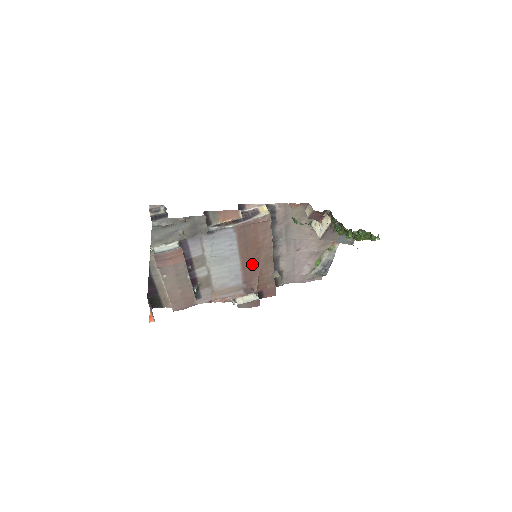
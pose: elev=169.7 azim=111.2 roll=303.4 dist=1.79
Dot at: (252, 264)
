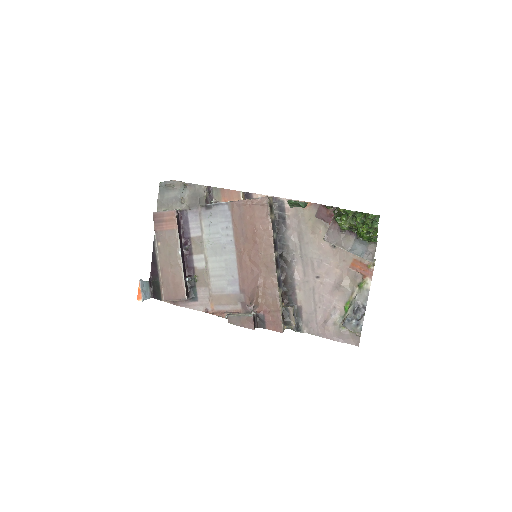
Dot at: (250, 265)
